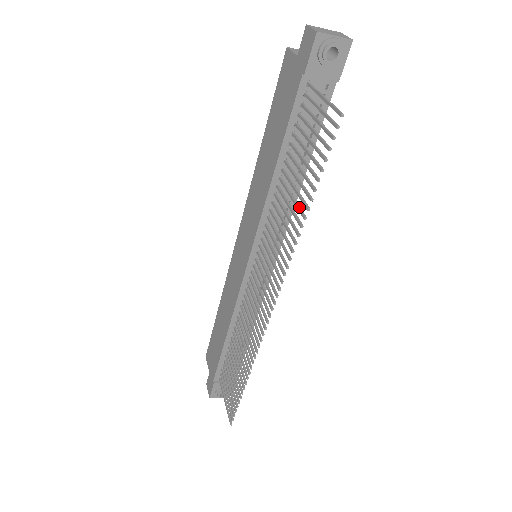
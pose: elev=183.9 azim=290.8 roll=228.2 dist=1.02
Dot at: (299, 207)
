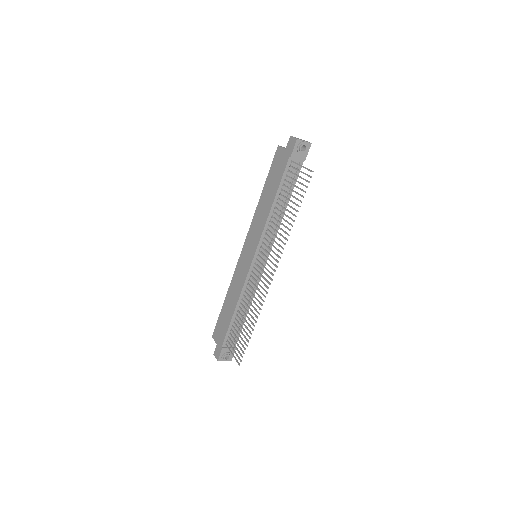
Dot at: (290, 217)
